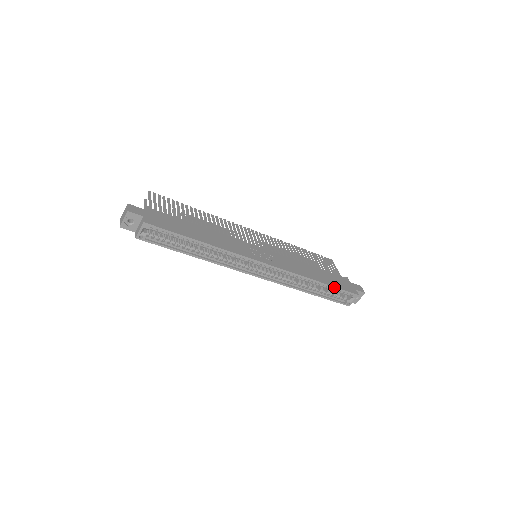
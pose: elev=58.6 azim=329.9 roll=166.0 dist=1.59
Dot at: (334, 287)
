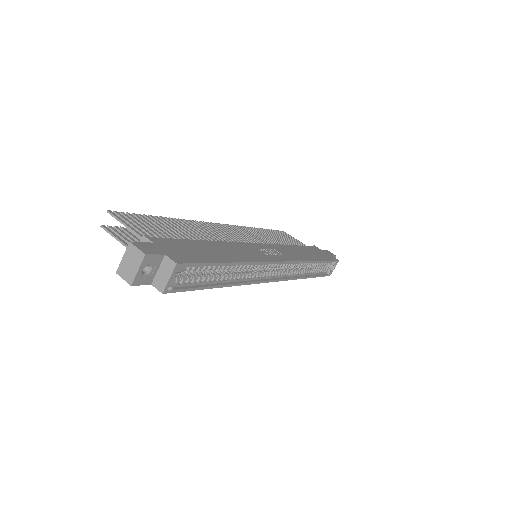
Dot at: (326, 261)
